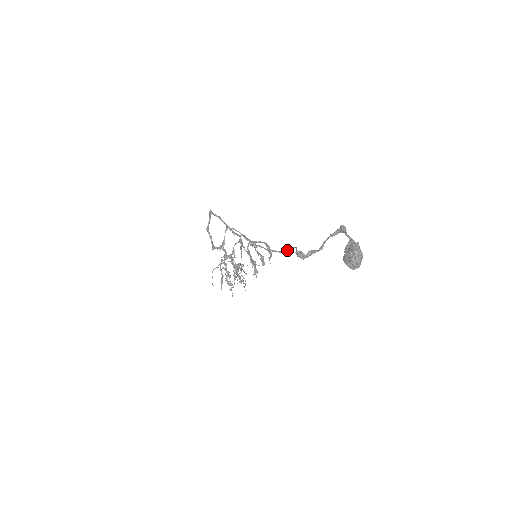
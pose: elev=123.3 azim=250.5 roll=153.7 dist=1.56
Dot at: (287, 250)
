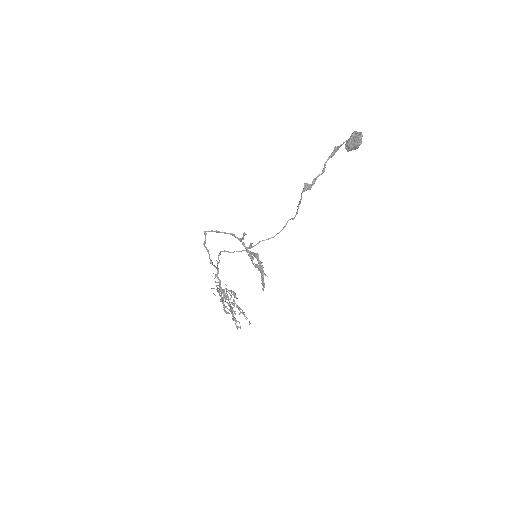
Dot at: occluded
